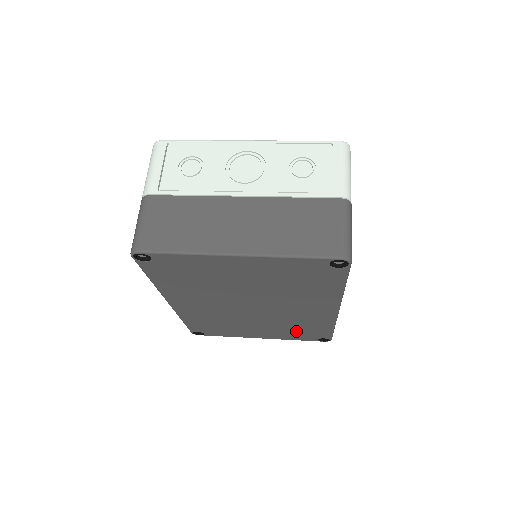
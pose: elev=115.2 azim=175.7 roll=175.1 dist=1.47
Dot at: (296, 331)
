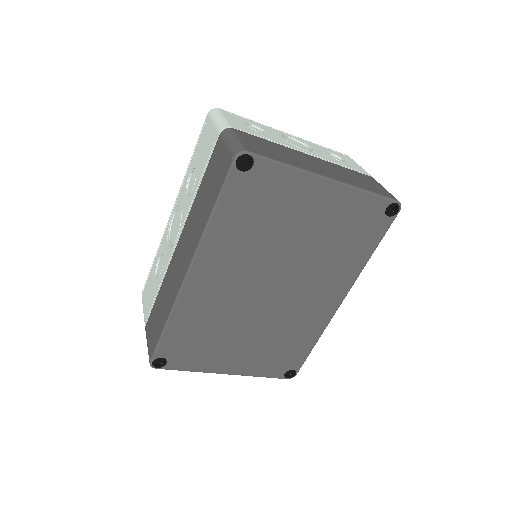
Dot at: (277, 352)
